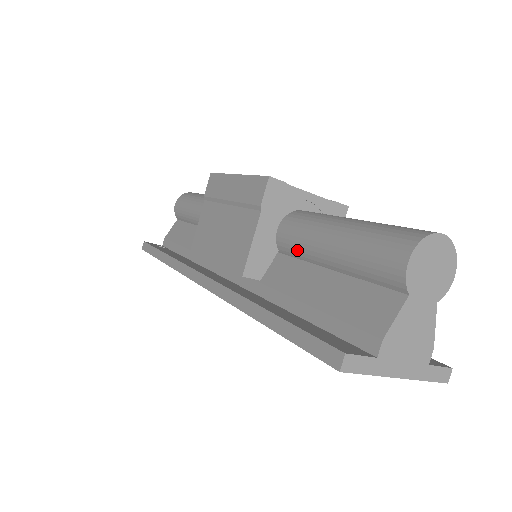
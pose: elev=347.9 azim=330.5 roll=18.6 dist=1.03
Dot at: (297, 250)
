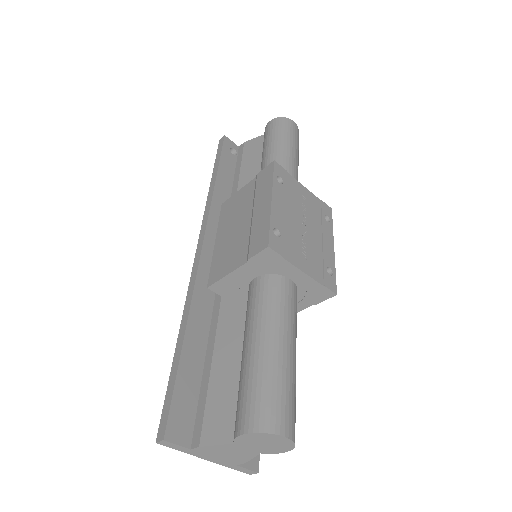
Dot at: (246, 312)
